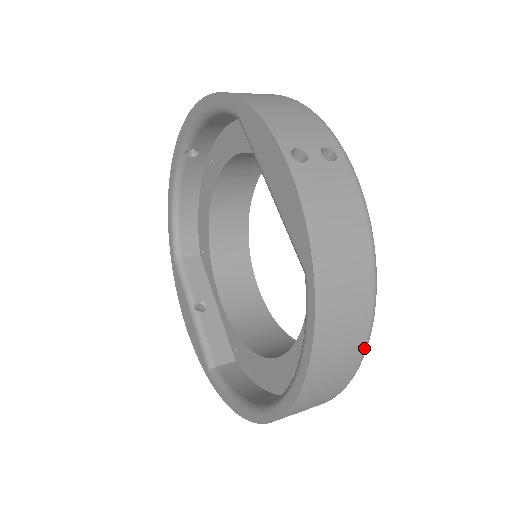
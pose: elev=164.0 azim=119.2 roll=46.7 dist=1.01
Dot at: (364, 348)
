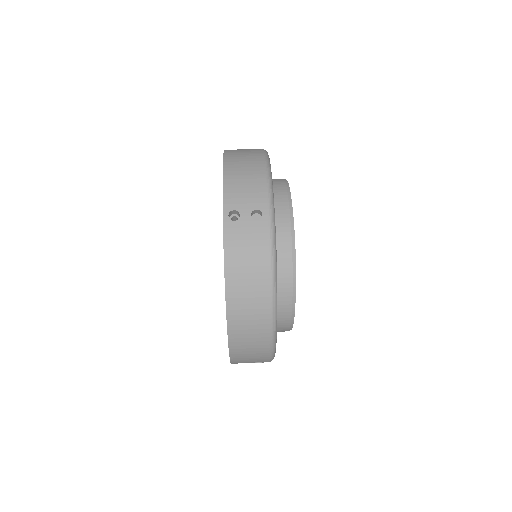
Dot at: (270, 336)
